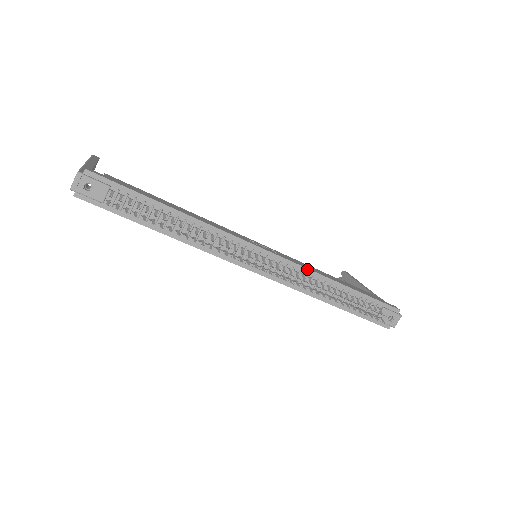
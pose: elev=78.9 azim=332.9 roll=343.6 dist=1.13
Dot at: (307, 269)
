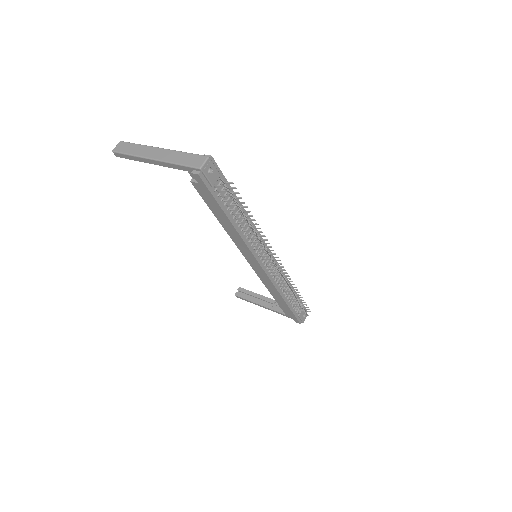
Dot at: (282, 271)
